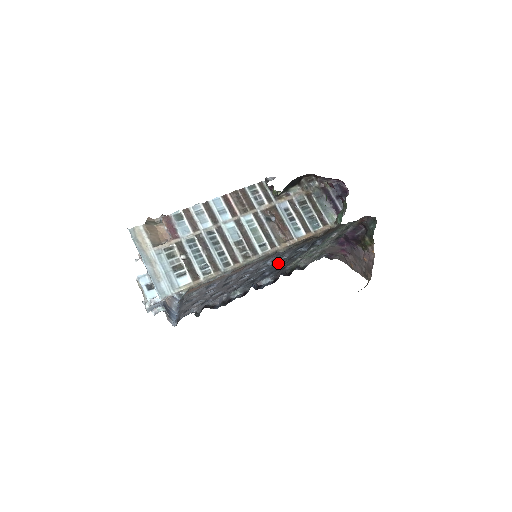
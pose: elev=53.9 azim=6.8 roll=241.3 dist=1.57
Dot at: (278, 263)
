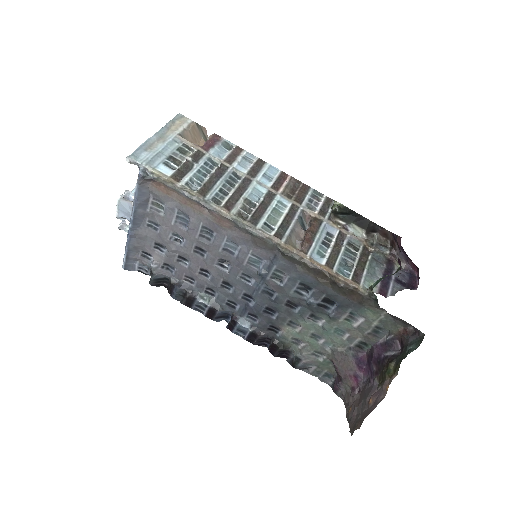
Dot at: (271, 295)
